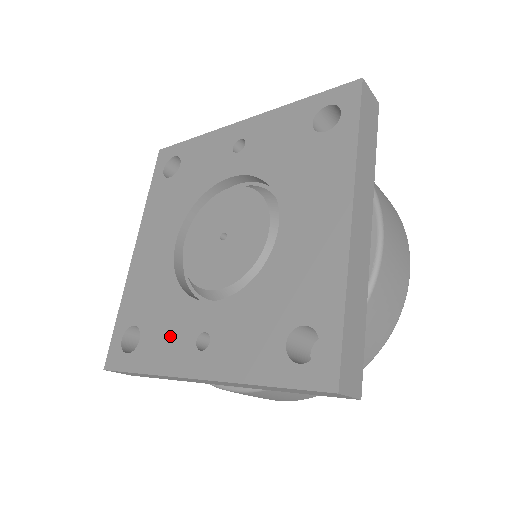
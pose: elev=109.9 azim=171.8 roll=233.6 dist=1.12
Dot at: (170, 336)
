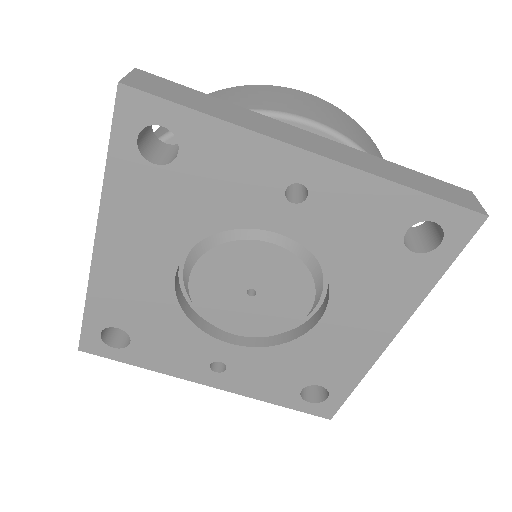
Dot at: (176, 353)
